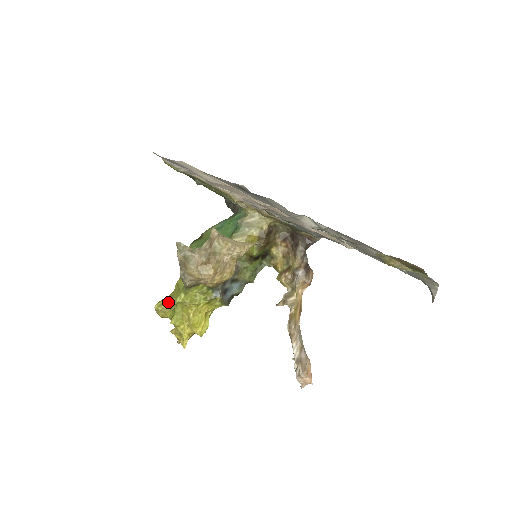
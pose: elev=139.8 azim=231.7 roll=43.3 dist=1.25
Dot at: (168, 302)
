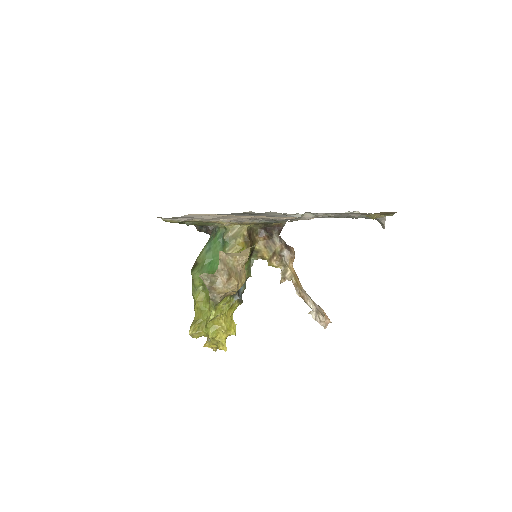
Dot at: (198, 324)
